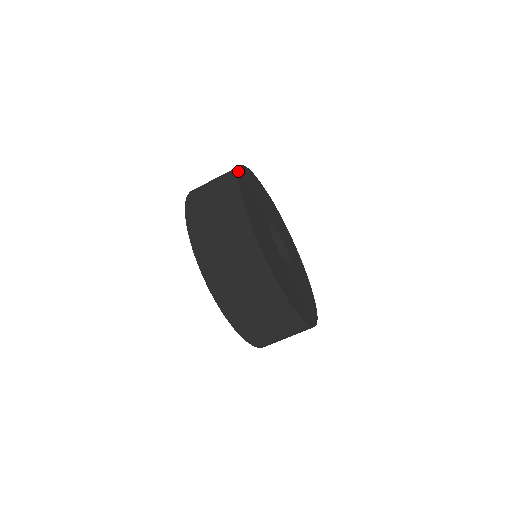
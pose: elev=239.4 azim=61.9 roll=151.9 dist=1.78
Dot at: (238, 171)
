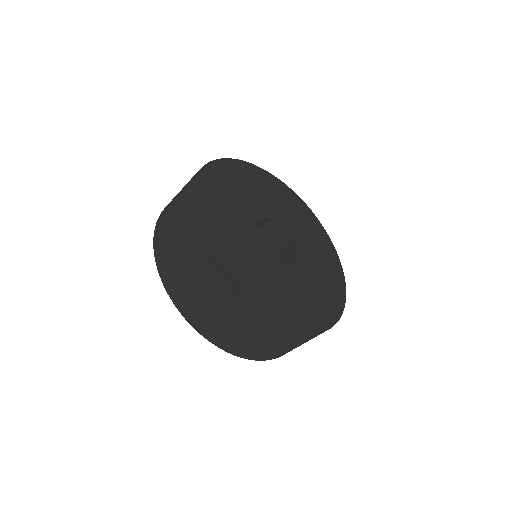
Dot at: (191, 196)
